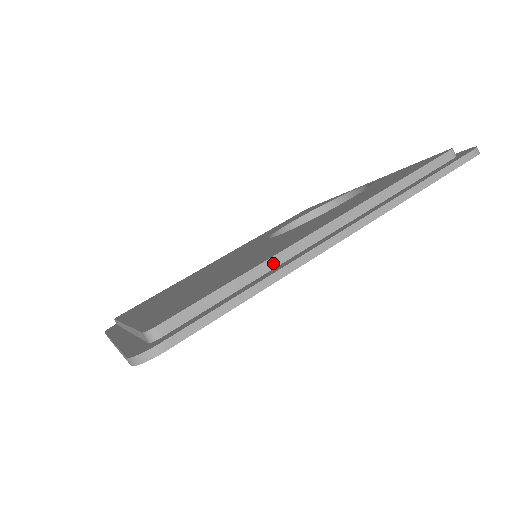
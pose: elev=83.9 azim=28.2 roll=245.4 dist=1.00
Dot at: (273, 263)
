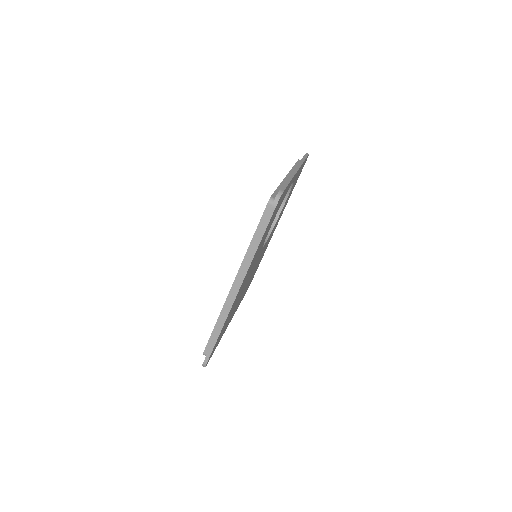
Dot at: (223, 313)
